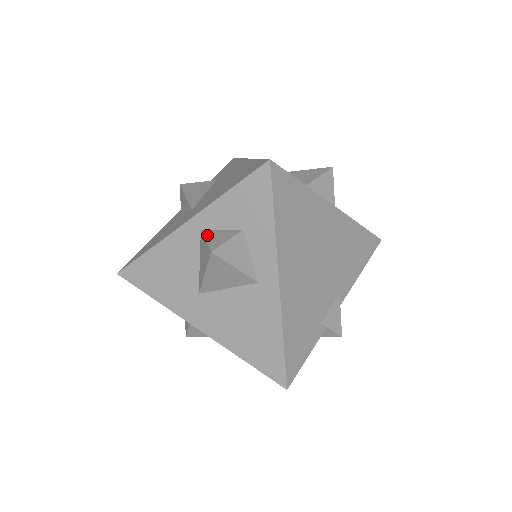
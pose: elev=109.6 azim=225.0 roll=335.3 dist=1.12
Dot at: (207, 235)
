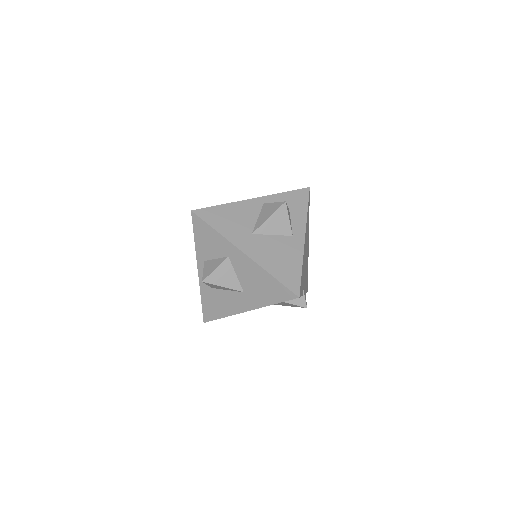
Dot at: (272, 203)
